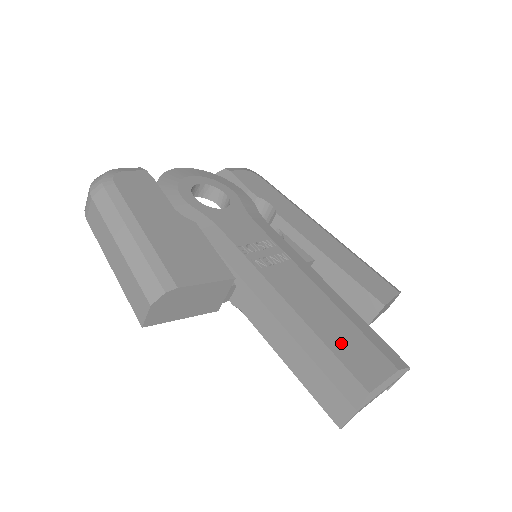
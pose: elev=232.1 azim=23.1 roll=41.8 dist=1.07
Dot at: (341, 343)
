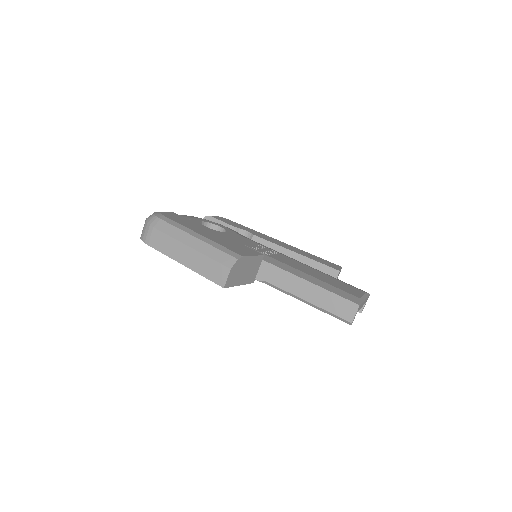
Dot at: (332, 282)
